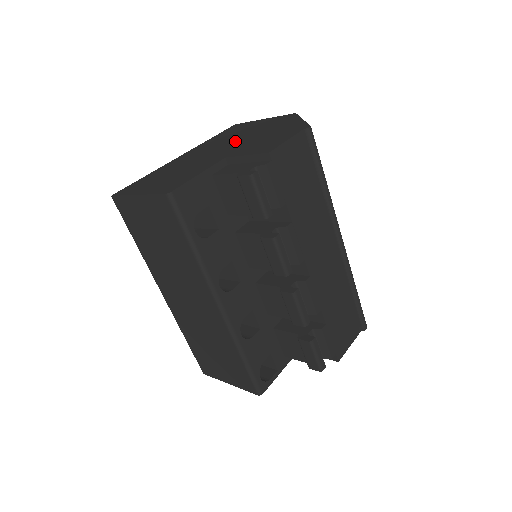
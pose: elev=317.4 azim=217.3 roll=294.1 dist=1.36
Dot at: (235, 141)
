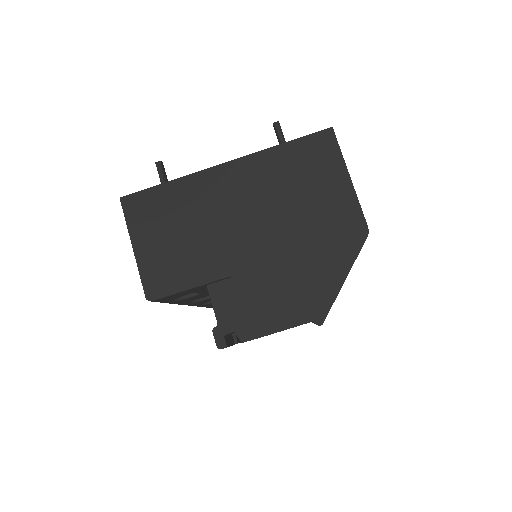
Dot at: (274, 226)
